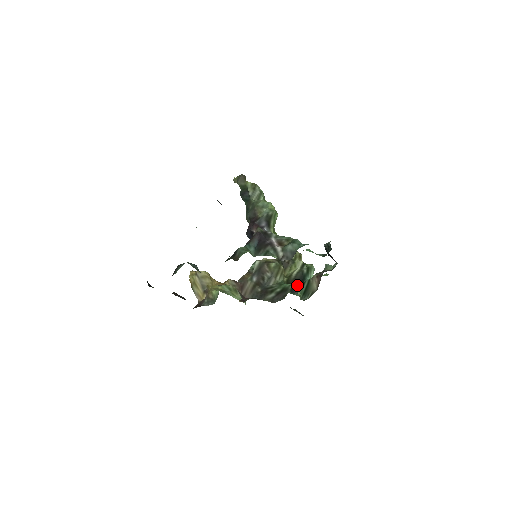
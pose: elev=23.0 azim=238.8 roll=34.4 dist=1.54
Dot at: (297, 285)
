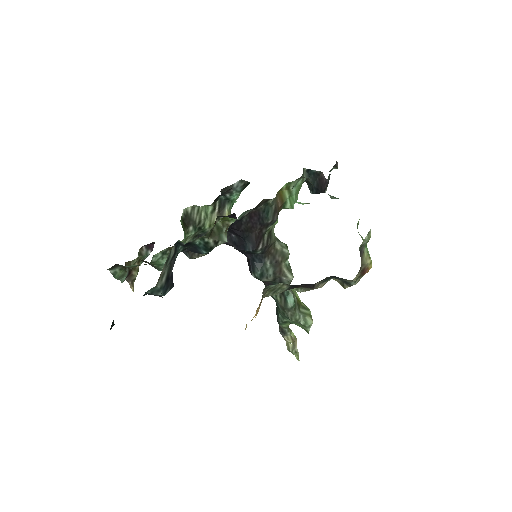
Dot at: occluded
